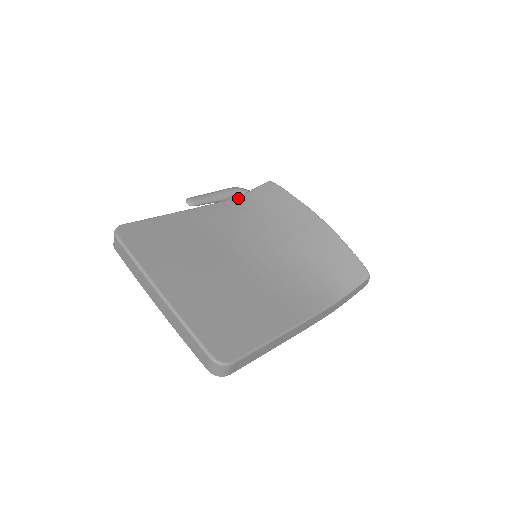
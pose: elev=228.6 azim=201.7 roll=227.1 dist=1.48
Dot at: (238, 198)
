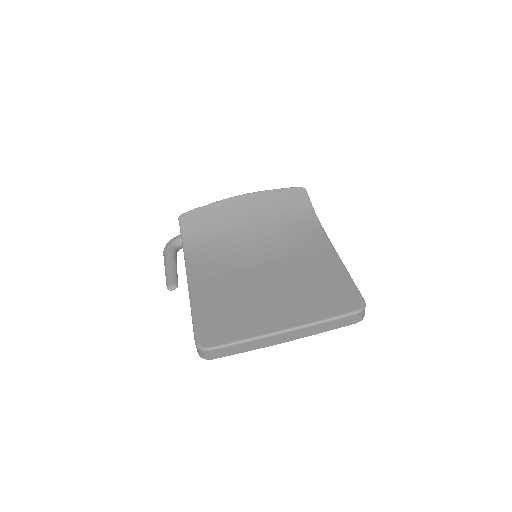
Dot at: (186, 248)
